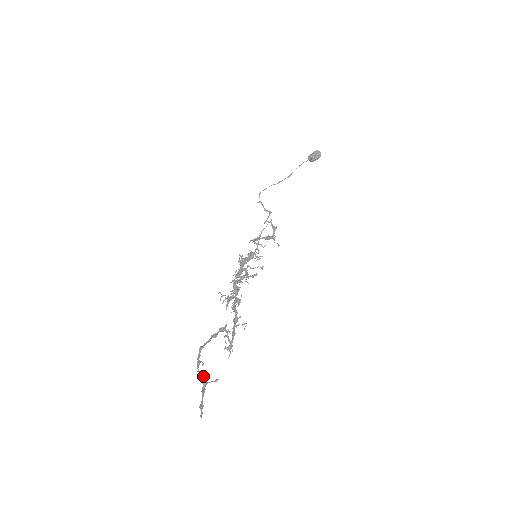
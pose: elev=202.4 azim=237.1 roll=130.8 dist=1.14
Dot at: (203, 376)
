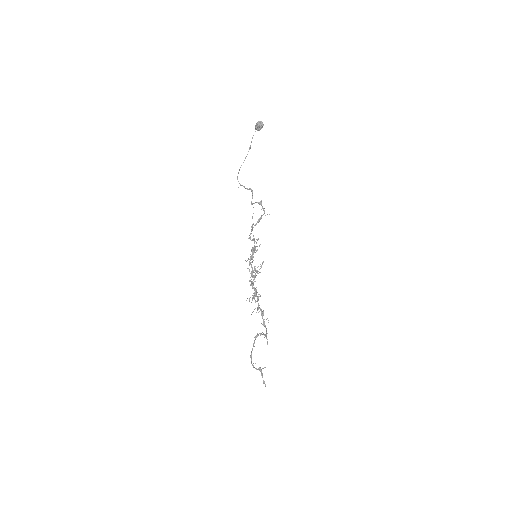
Dot at: (258, 368)
